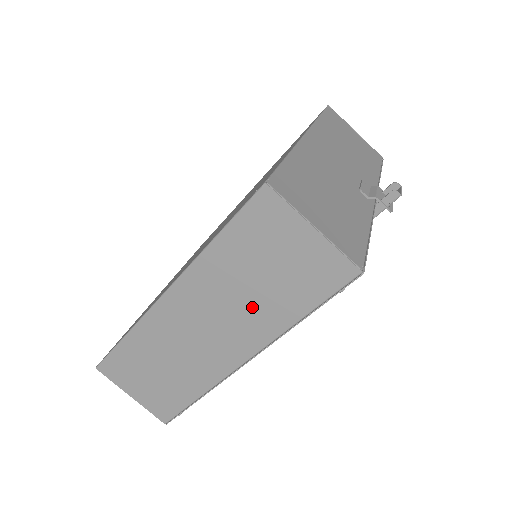
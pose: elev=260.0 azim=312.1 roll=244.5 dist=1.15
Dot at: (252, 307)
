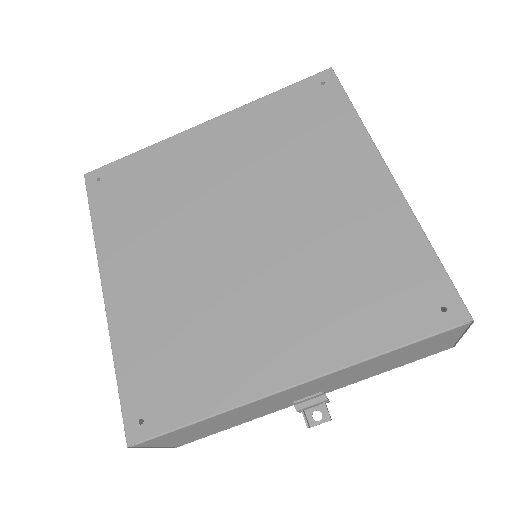
Dot at: occluded
